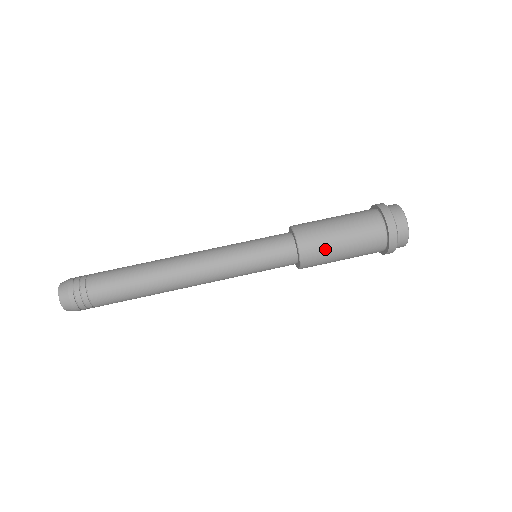
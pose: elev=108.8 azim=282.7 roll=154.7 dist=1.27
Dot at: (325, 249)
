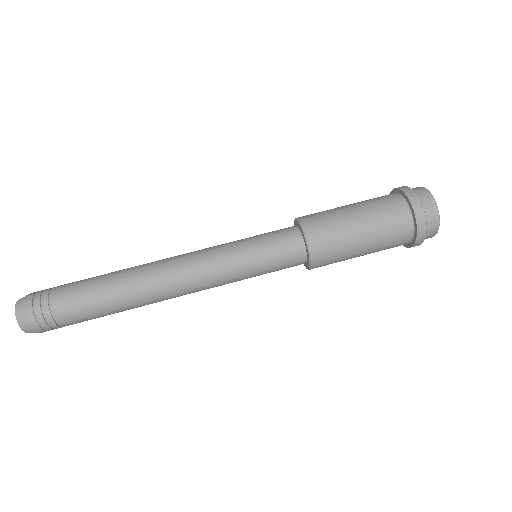
Dot at: (334, 223)
